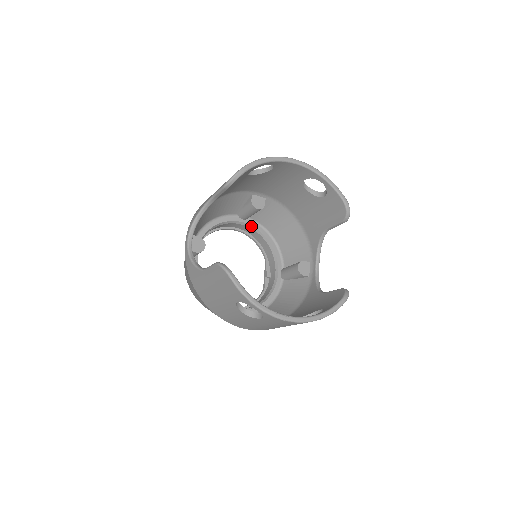
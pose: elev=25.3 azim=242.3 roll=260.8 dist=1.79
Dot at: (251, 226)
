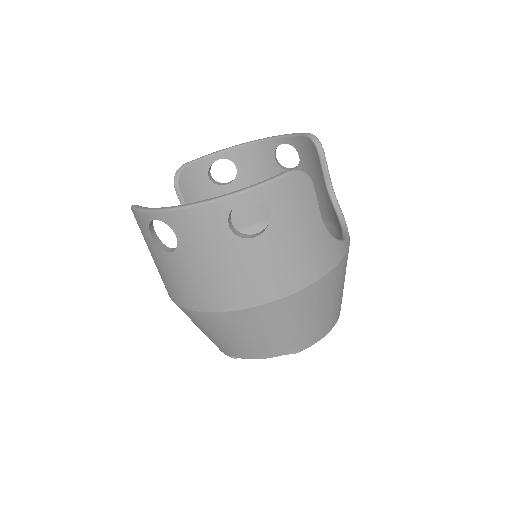
Dot at: occluded
